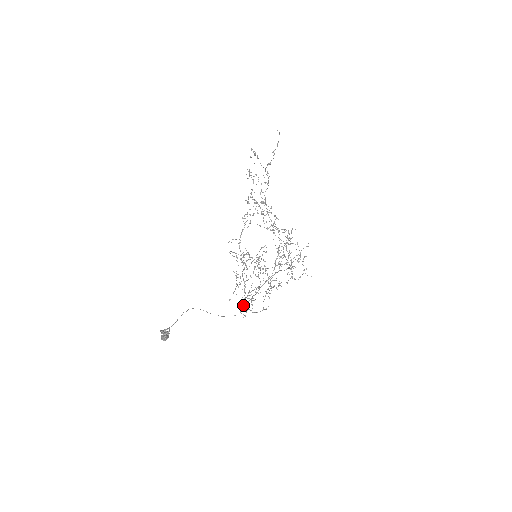
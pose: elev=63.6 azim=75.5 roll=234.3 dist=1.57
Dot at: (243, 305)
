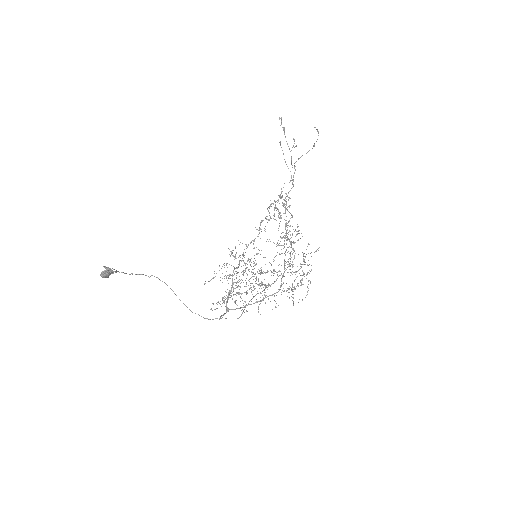
Dot at: (220, 304)
